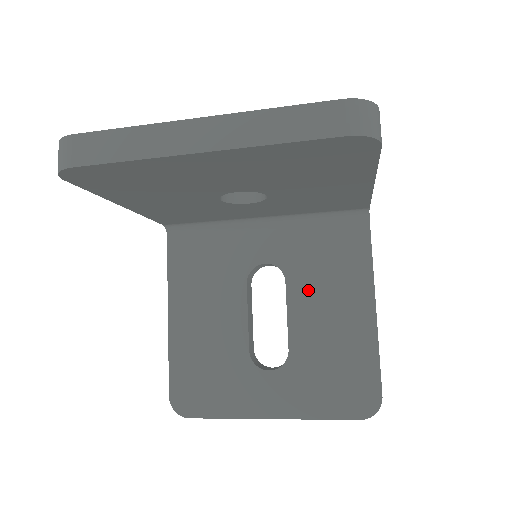
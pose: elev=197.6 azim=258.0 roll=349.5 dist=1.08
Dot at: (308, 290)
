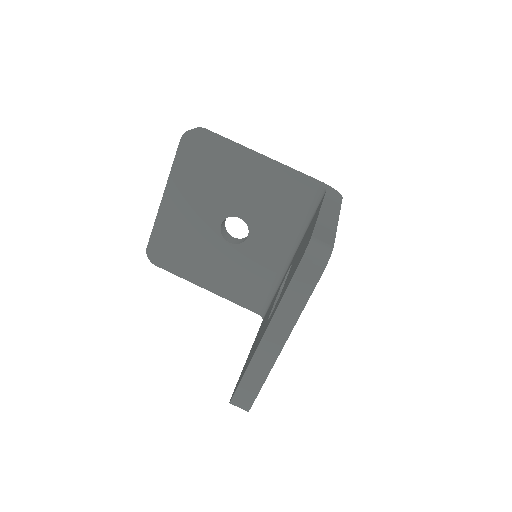
Dot at: occluded
